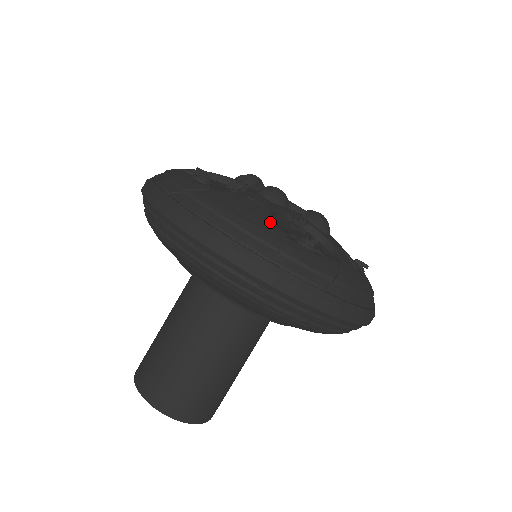
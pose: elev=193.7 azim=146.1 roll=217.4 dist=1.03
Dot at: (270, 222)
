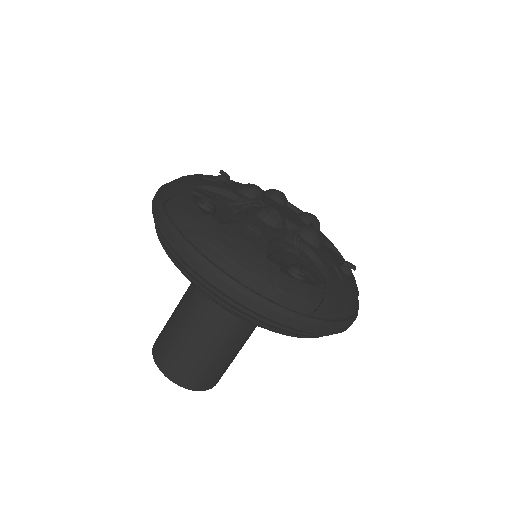
Dot at: (266, 256)
